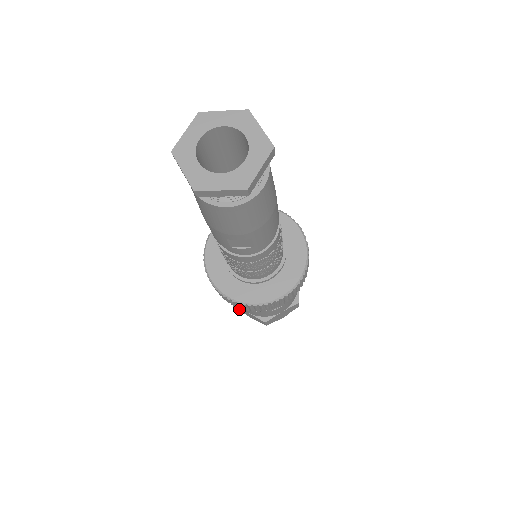
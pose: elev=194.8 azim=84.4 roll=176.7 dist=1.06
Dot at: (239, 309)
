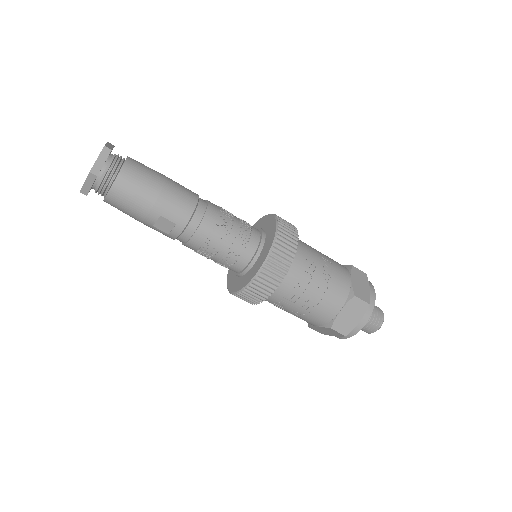
Dot at: (320, 331)
